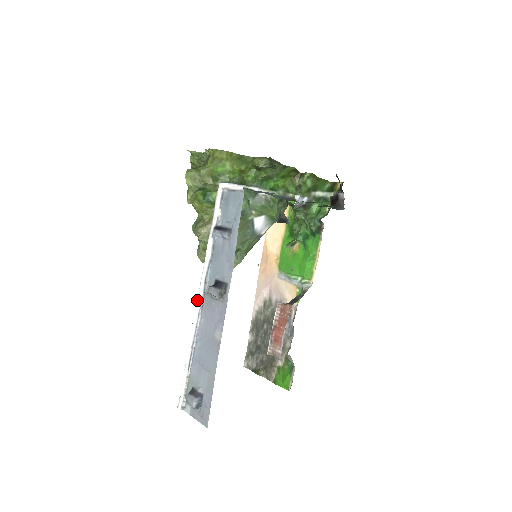
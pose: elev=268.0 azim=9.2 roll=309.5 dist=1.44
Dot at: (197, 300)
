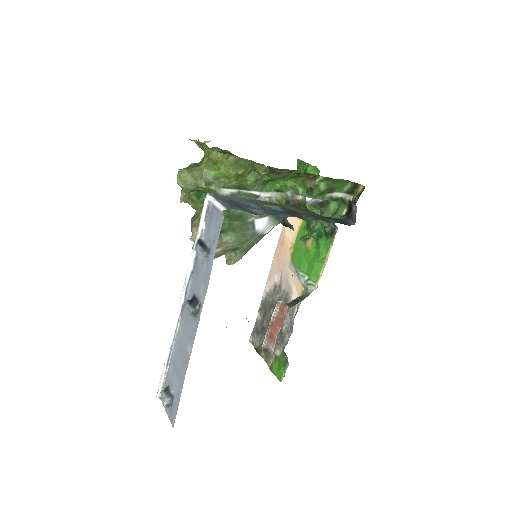
Dot at: (178, 307)
